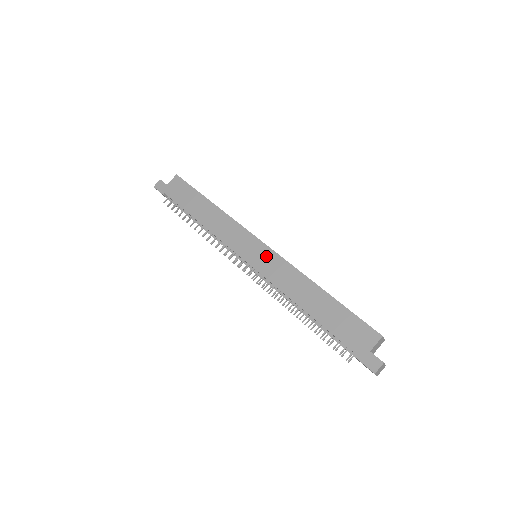
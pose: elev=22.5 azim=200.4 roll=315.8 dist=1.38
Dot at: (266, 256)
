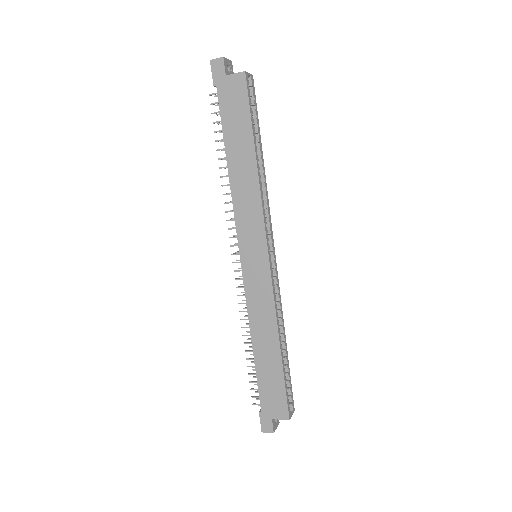
Dot at: (261, 274)
